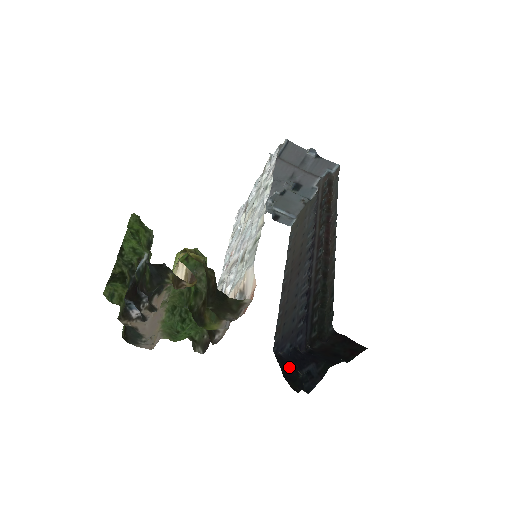
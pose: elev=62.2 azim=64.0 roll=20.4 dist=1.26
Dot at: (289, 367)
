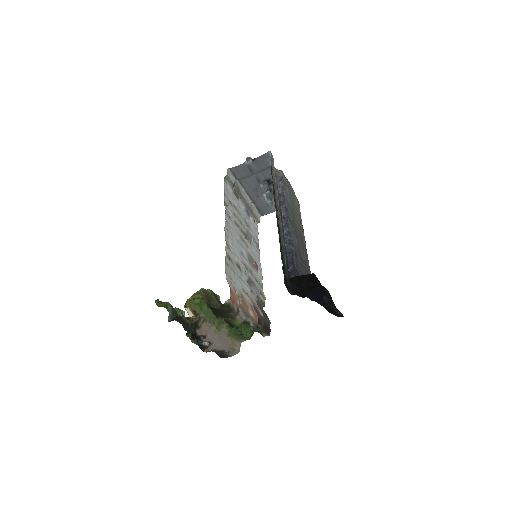
Dot at: (326, 305)
